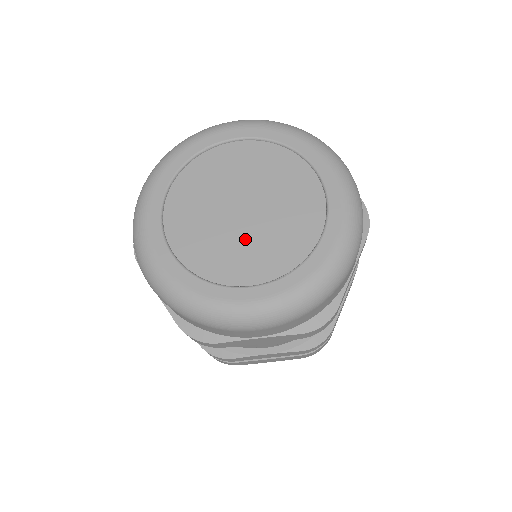
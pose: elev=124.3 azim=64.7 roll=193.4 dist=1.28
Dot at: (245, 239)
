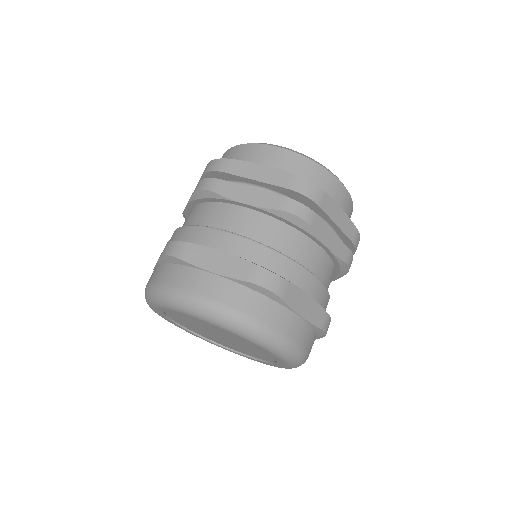
Dot at: (226, 343)
